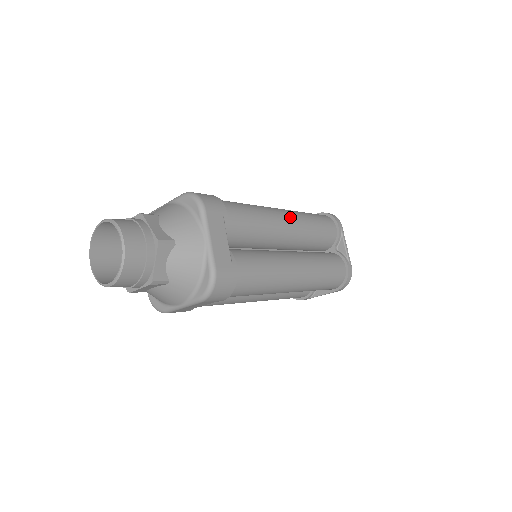
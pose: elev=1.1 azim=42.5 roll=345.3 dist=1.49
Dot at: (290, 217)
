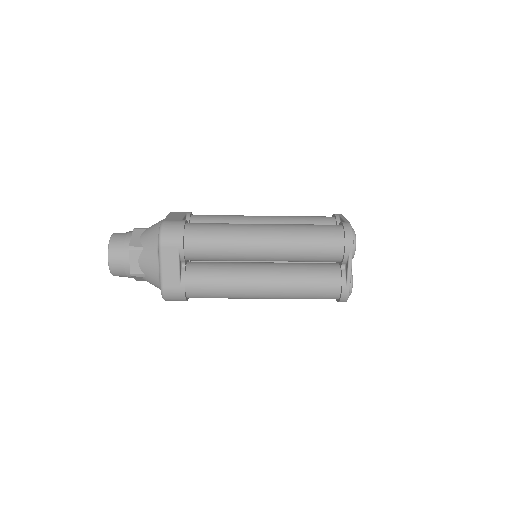
Dot at: occluded
